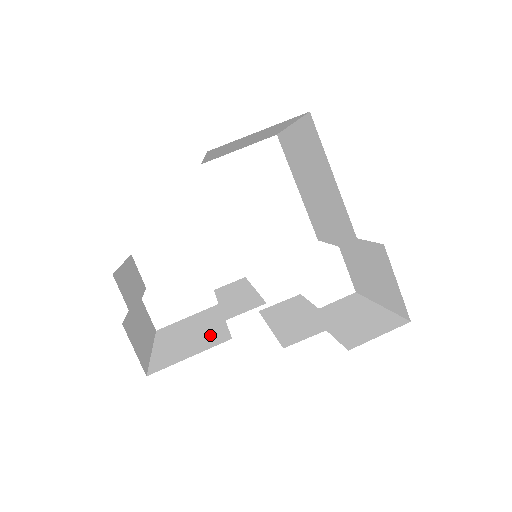
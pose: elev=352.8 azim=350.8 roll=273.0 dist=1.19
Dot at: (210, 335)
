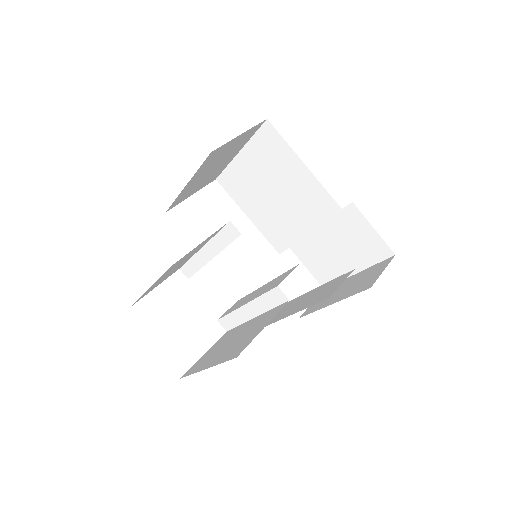
Dot at: (259, 321)
